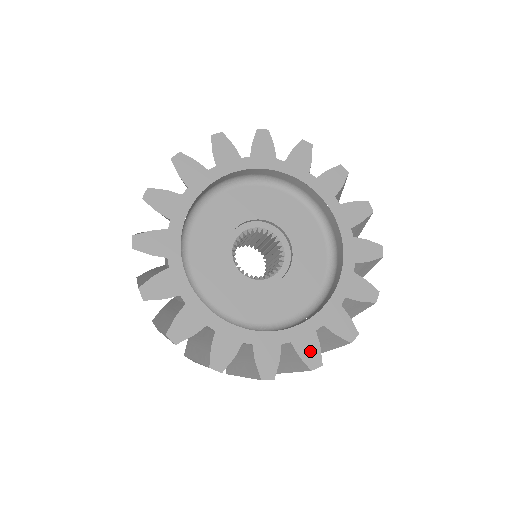
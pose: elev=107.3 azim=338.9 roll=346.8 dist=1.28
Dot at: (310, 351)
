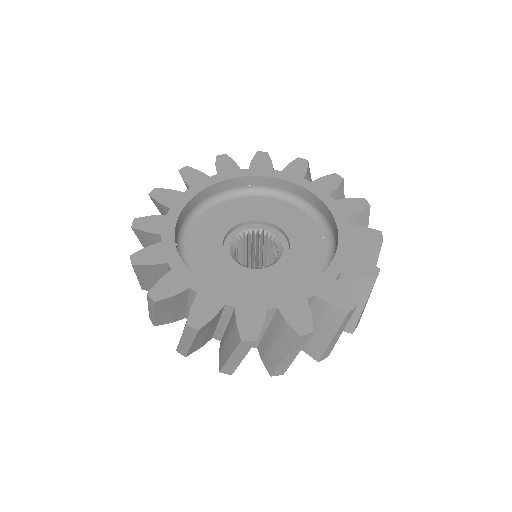
Dot at: (361, 267)
